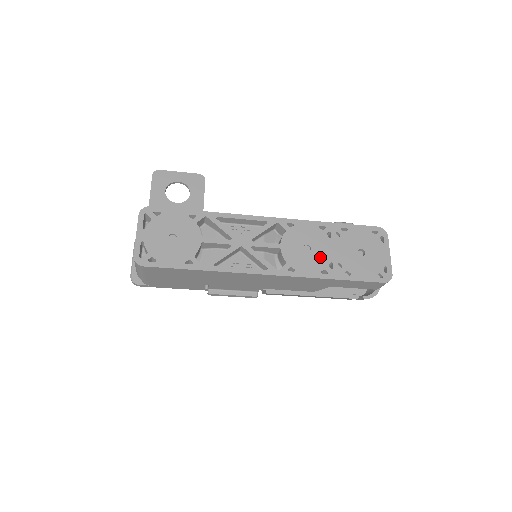
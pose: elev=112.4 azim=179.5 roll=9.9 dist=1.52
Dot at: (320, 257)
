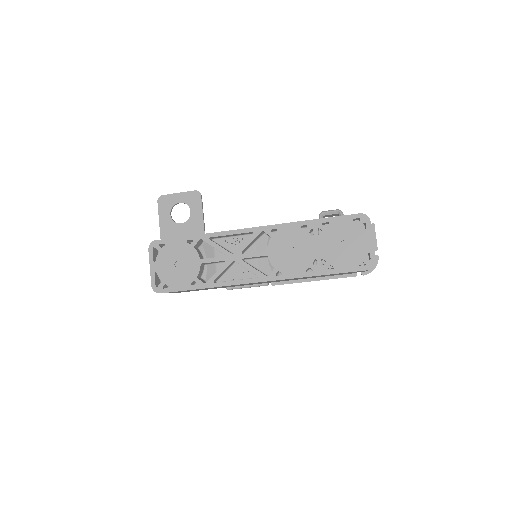
Dot at: (304, 257)
